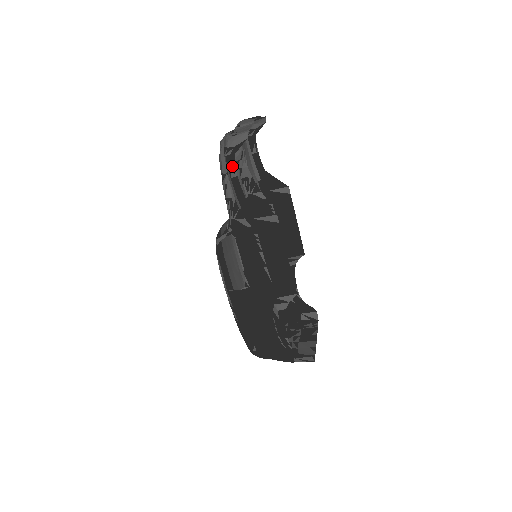
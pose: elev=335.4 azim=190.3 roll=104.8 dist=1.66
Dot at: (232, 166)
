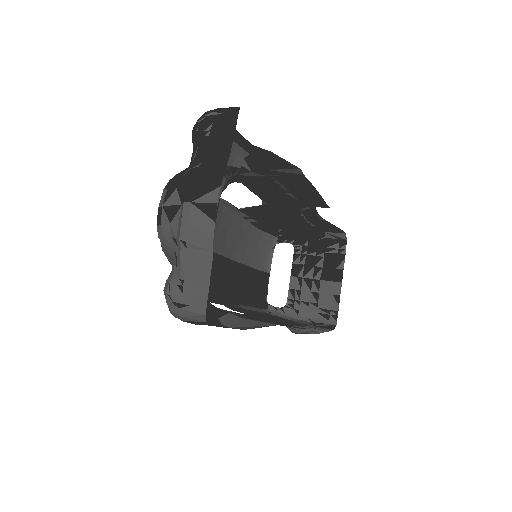
Dot at: occluded
